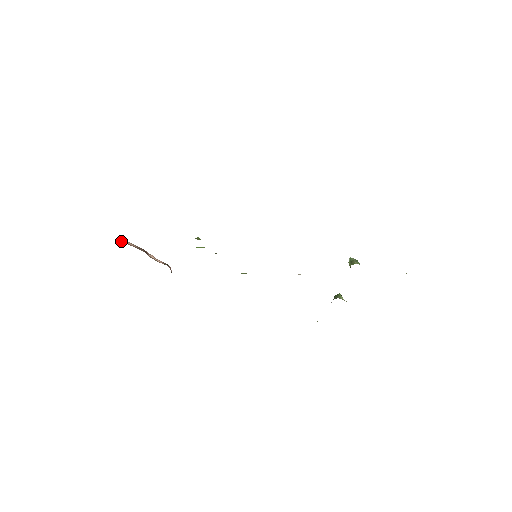
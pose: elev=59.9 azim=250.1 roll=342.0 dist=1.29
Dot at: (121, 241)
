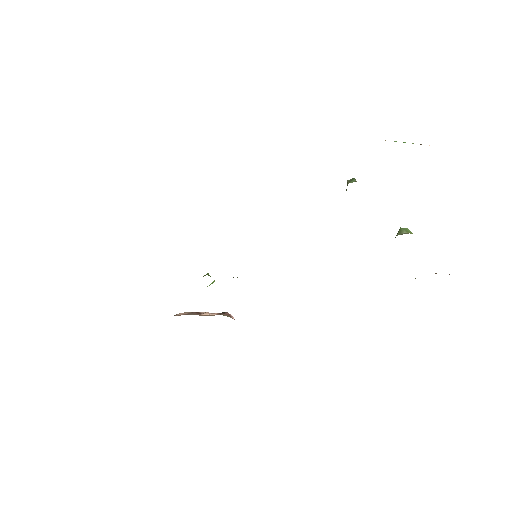
Dot at: occluded
